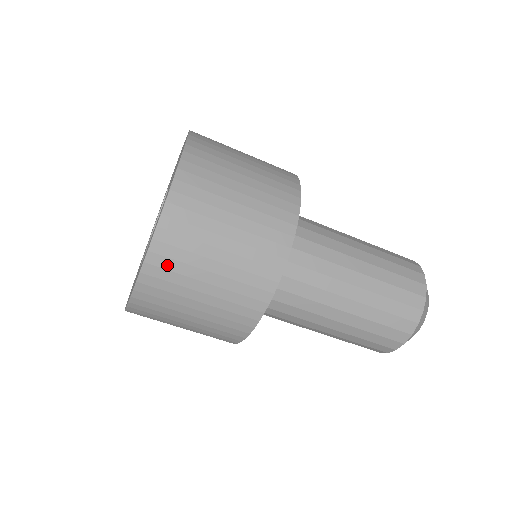
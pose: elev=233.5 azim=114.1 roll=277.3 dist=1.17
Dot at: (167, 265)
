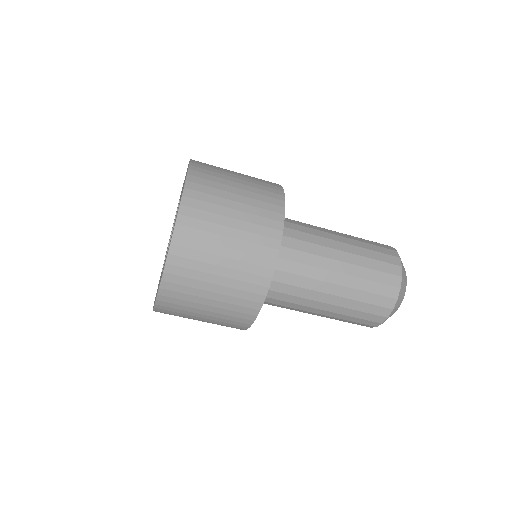
Dot at: (177, 289)
